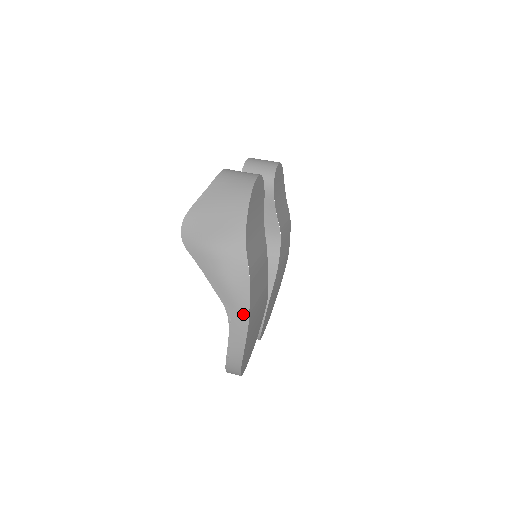
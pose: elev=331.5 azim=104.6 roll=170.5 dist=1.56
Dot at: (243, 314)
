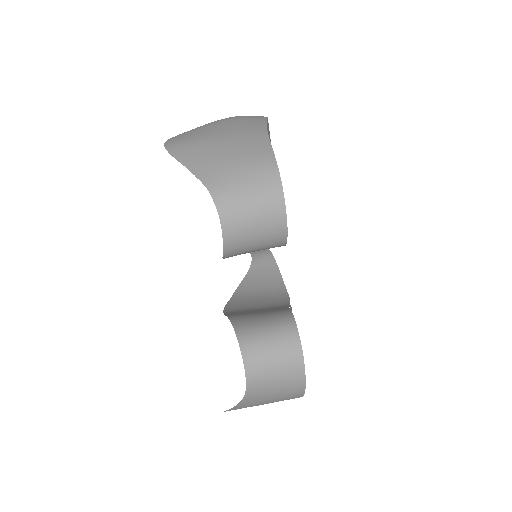
Dot at: occluded
